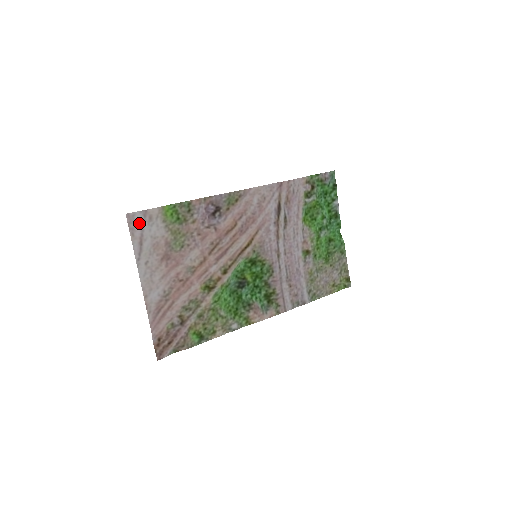
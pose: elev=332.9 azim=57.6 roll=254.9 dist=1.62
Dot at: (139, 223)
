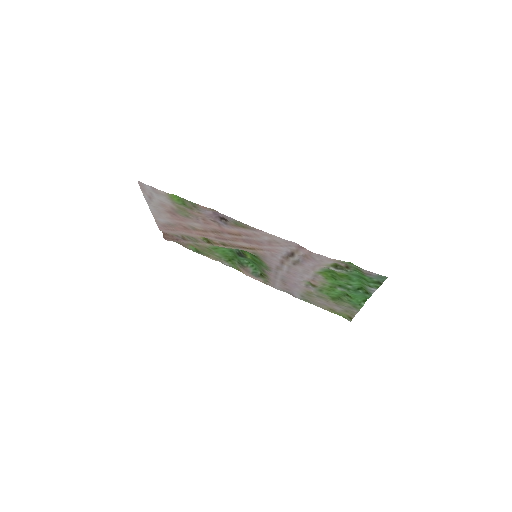
Dot at: (149, 190)
